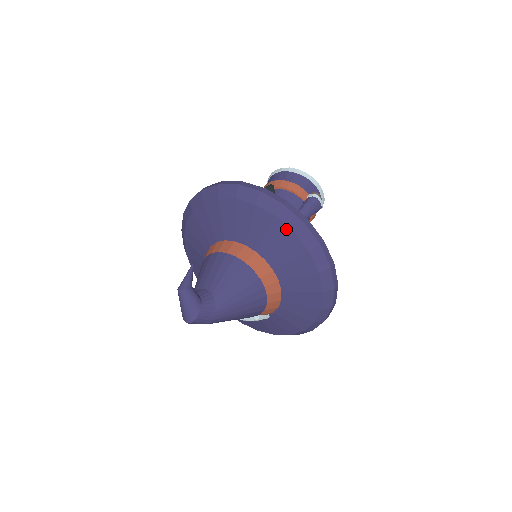
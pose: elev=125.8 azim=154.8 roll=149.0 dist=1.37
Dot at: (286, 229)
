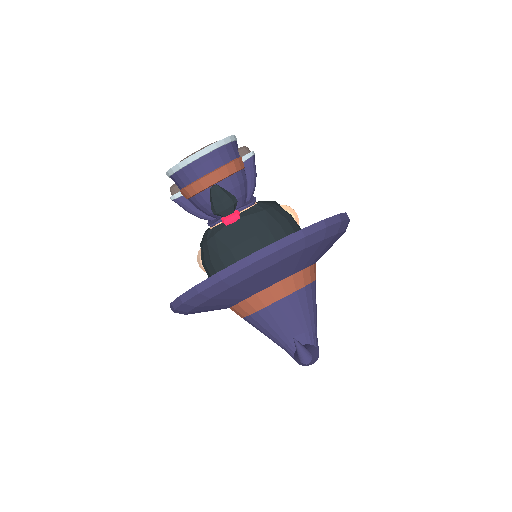
Dot at: (330, 238)
